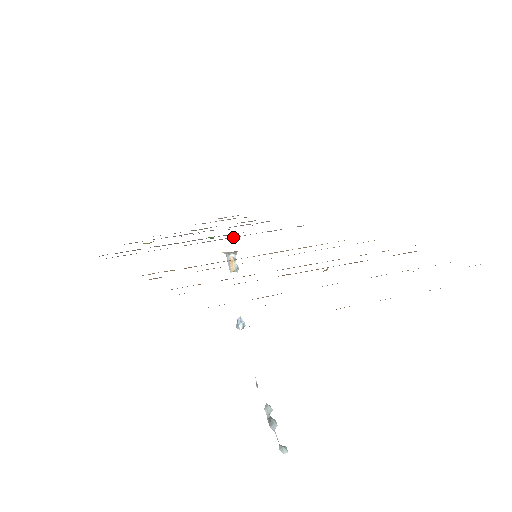
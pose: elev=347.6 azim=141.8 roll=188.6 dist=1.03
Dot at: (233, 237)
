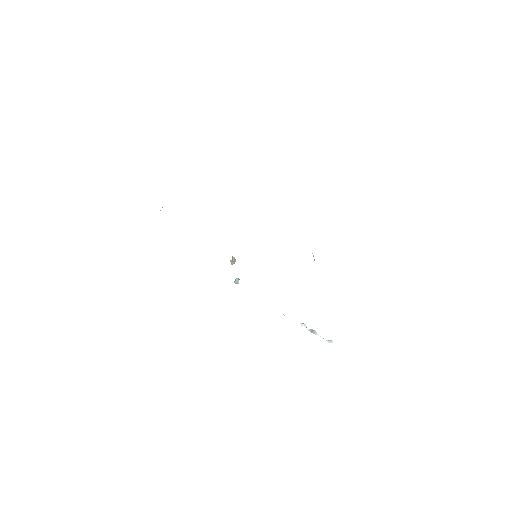
Dot at: occluded
